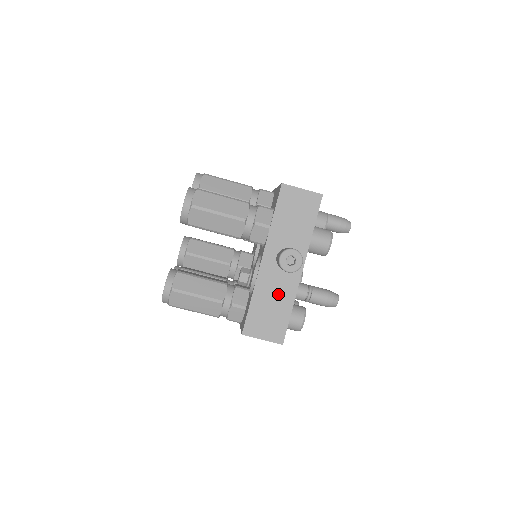
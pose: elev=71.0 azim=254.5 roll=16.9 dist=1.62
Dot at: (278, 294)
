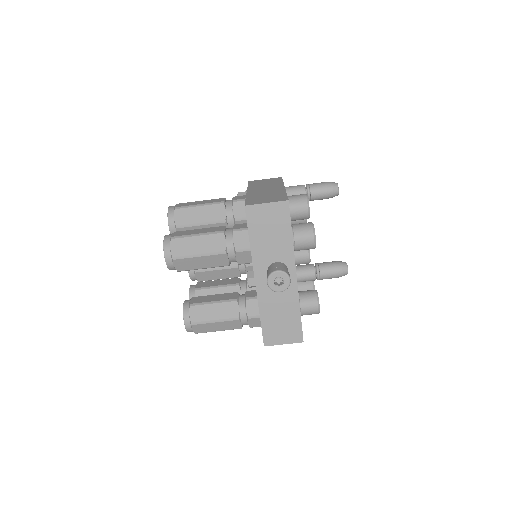
Dot at: (282, 303)
